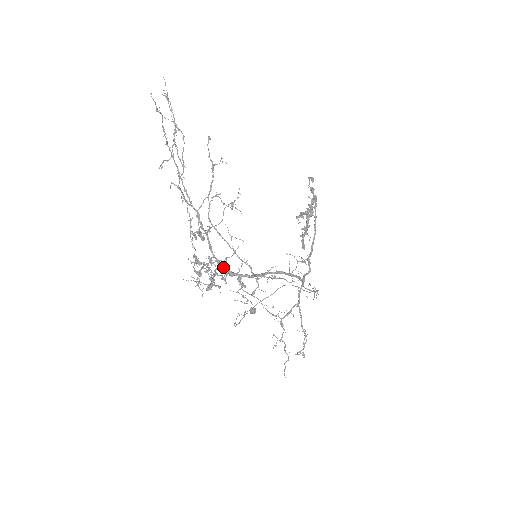
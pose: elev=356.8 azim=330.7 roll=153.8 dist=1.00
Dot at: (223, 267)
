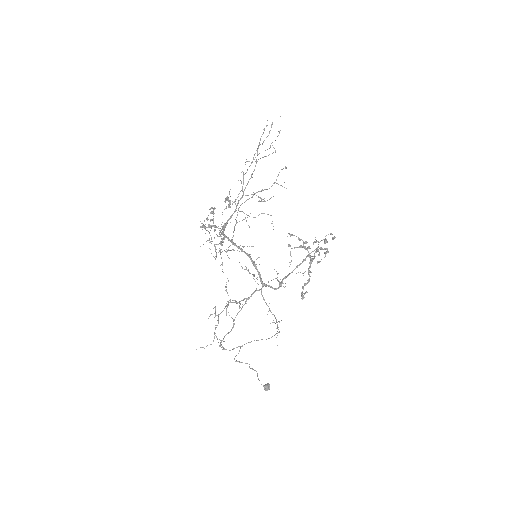
Dot at: (224, 229)
